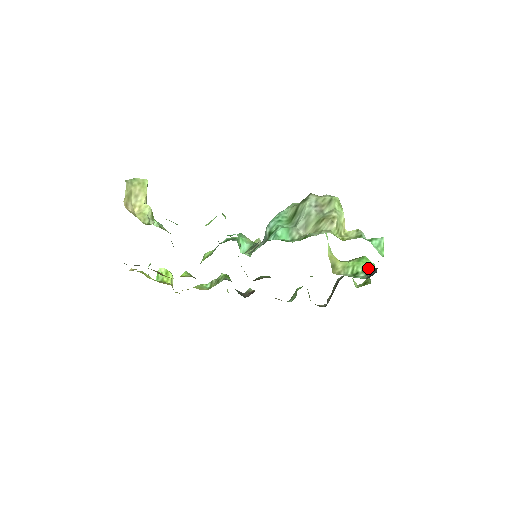
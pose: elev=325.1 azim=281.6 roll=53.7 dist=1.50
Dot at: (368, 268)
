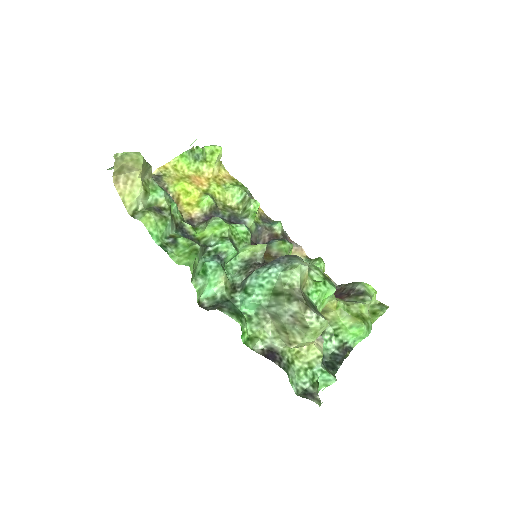
Dot at: (351, 340)
